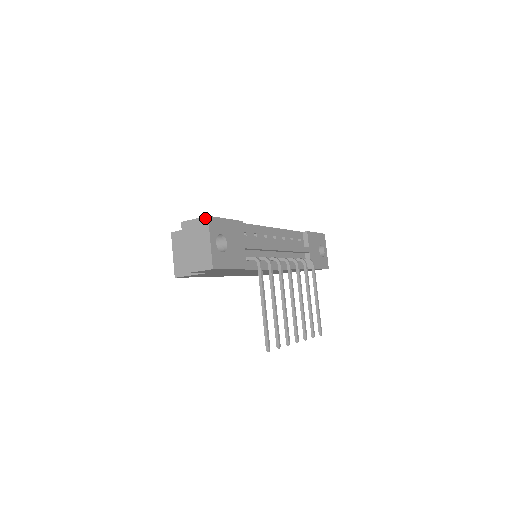
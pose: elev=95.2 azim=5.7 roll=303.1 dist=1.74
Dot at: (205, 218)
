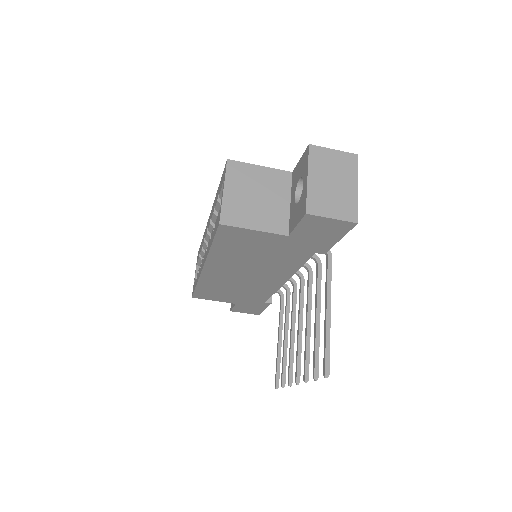
Dot at: (353, 155)
